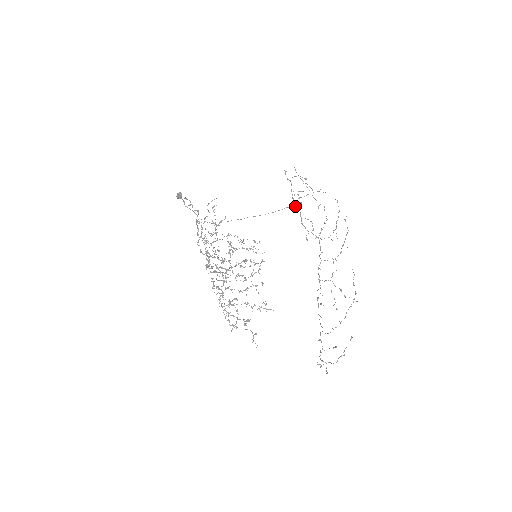
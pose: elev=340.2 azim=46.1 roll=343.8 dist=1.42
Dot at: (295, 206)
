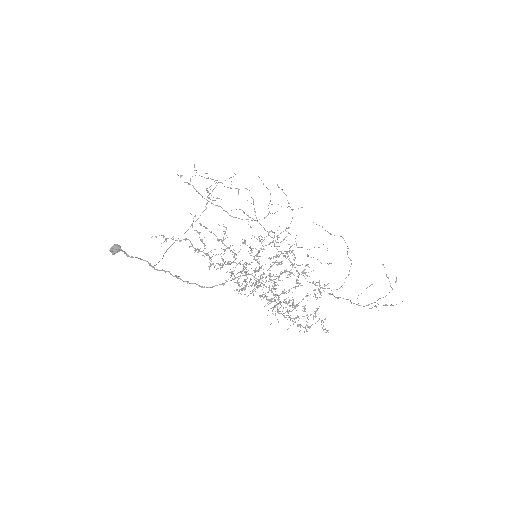
Dot at: (213, 204)
